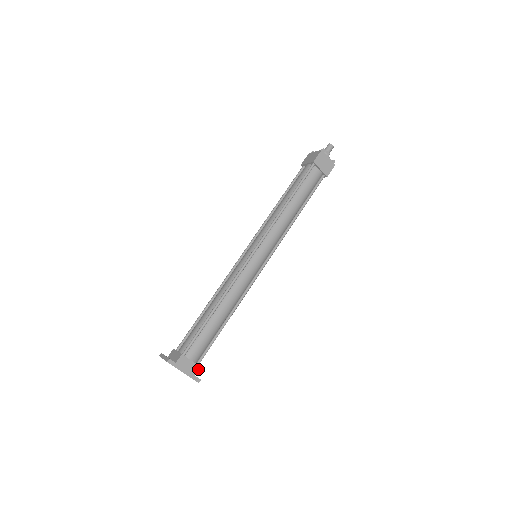
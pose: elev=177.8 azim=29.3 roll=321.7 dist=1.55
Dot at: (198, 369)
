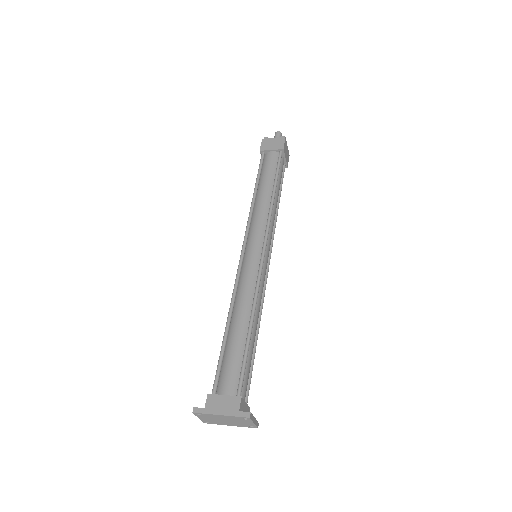
Dot at: (239, 401)
